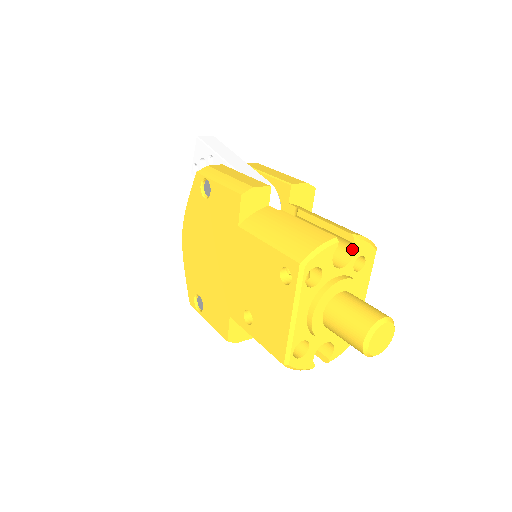
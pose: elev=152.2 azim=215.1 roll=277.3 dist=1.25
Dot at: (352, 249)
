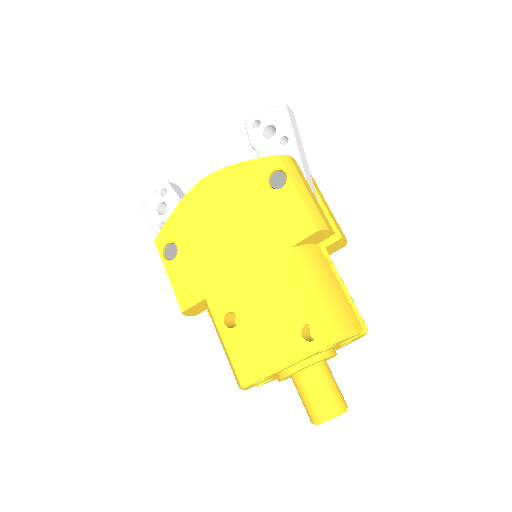
Dot at: occluded
